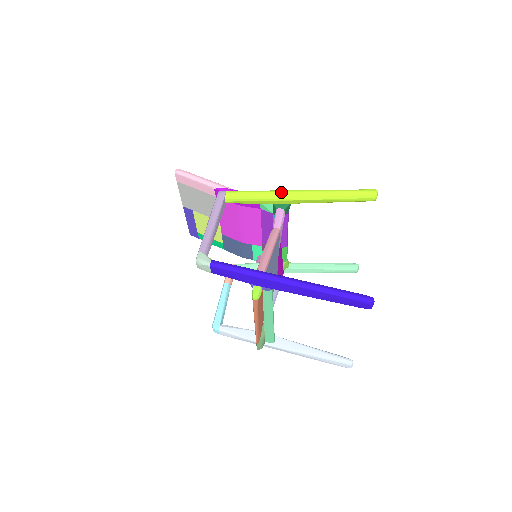
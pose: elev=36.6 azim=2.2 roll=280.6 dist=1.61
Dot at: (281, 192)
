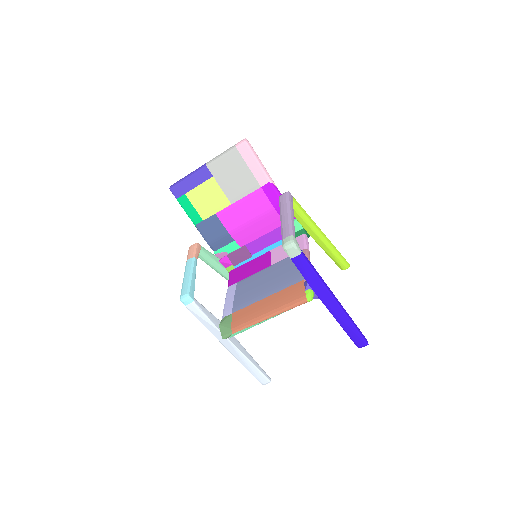
Dot at: occluded
